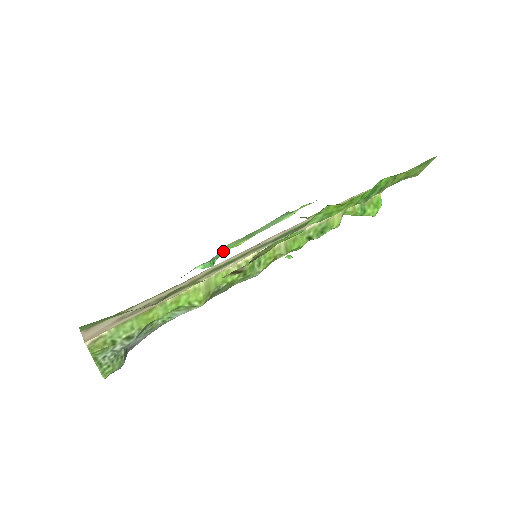
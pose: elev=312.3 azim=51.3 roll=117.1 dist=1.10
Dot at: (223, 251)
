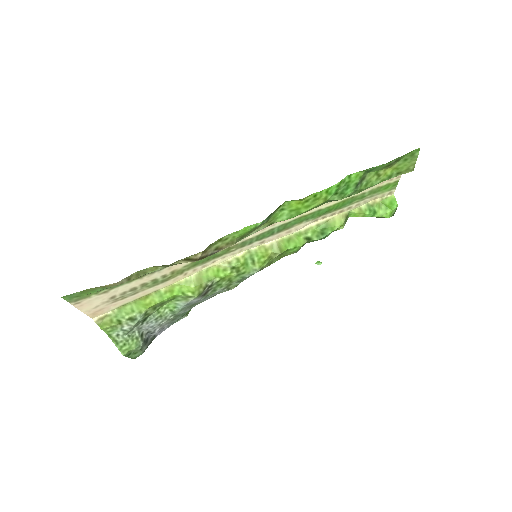
Dot at: occluded
